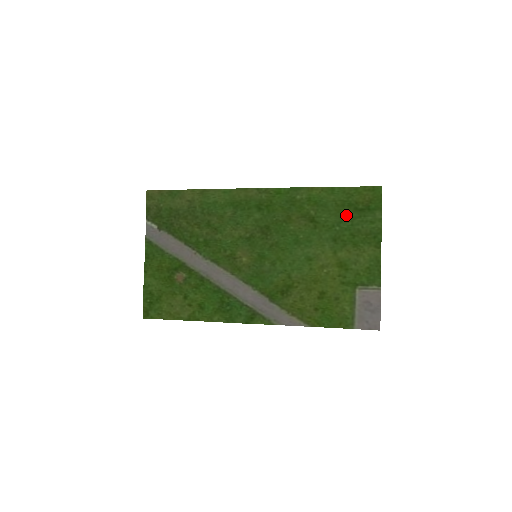
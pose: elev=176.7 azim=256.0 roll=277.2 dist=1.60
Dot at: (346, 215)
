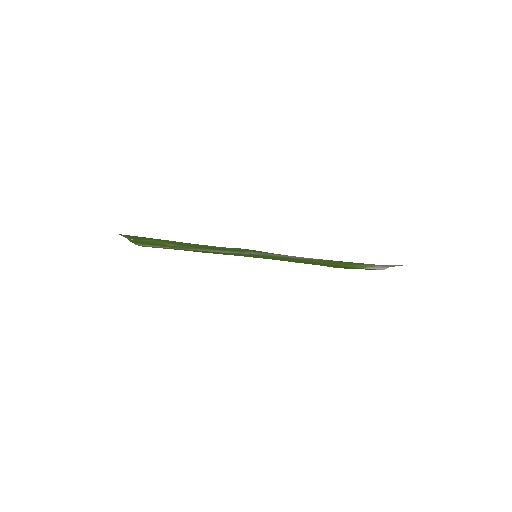
Dot at: (330, 265)
